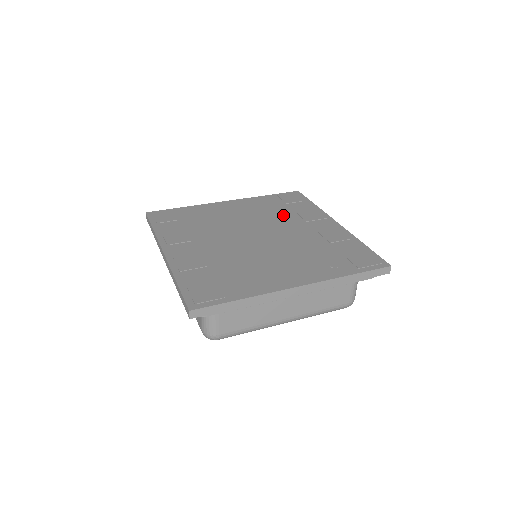
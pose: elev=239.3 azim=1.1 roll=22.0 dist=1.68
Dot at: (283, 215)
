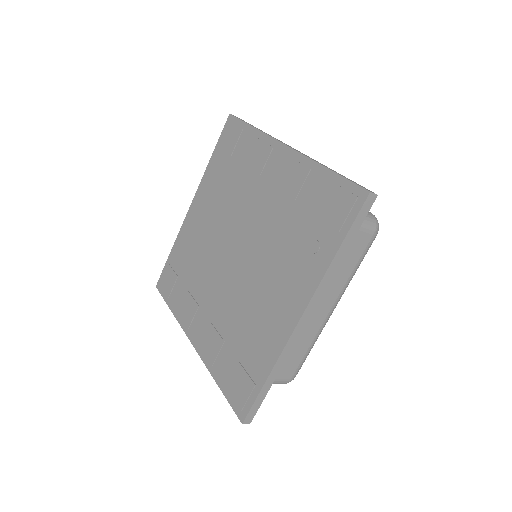
Dot at: (237, 184)
